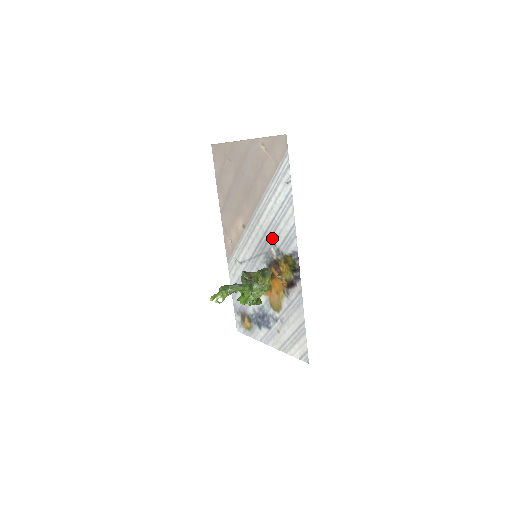
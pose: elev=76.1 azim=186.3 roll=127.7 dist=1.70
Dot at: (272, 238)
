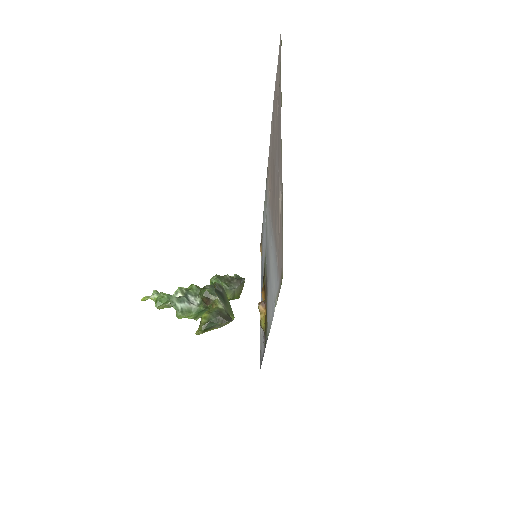
Dot at: (268, 276)
